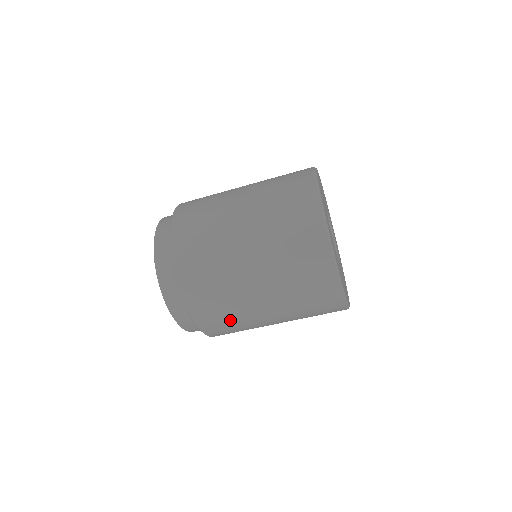
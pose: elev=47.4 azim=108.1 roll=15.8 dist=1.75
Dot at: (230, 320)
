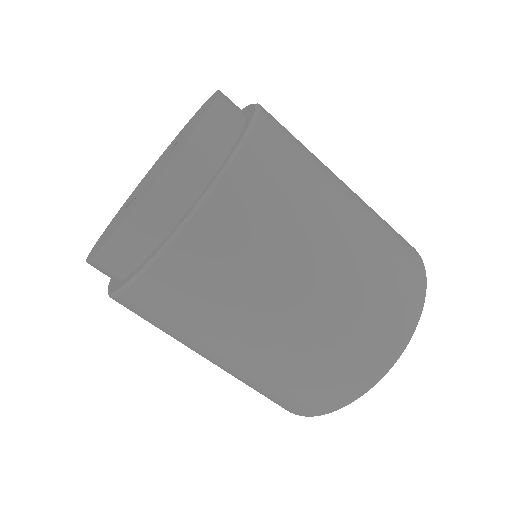
Dot at: (206, 302)
